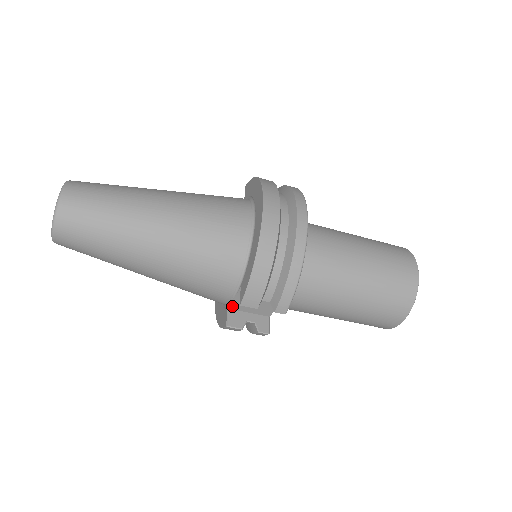
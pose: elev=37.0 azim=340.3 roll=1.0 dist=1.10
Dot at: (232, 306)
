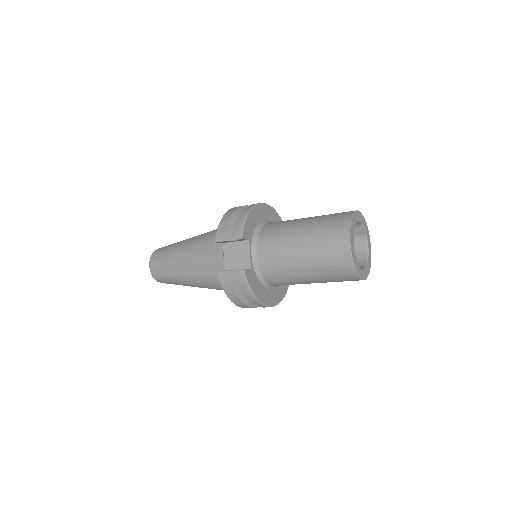
Dot at: (226, 267)
